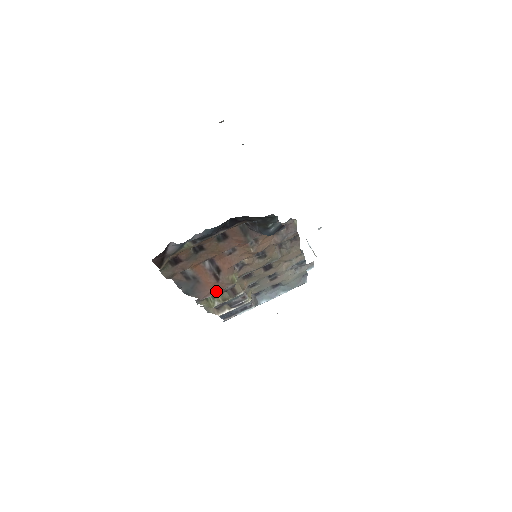
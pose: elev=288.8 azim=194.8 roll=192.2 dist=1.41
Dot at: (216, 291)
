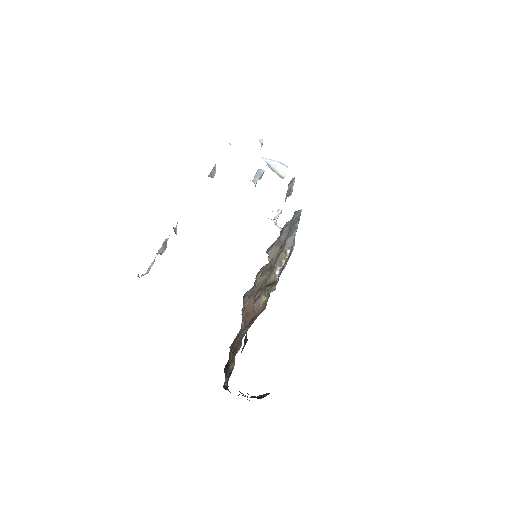
Dot at: (265, 306)
